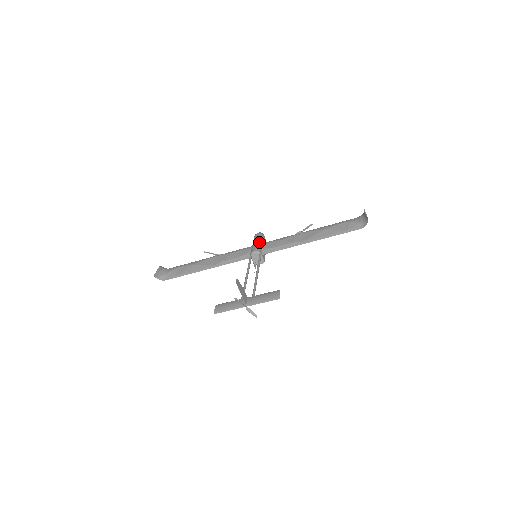
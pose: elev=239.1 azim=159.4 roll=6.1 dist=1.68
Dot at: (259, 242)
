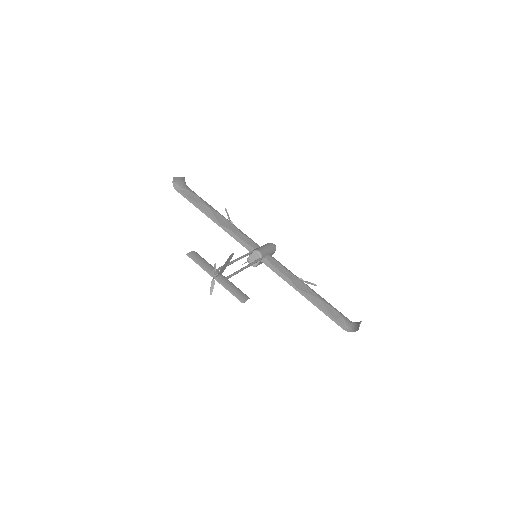
Dot at: (269, 250)
